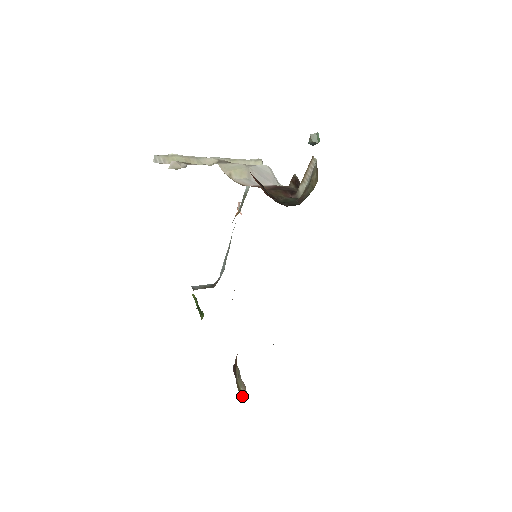
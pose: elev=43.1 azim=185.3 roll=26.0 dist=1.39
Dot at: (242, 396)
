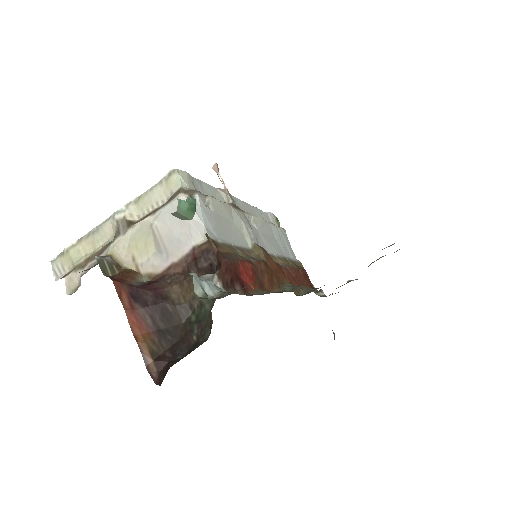
Dot at: occluded
